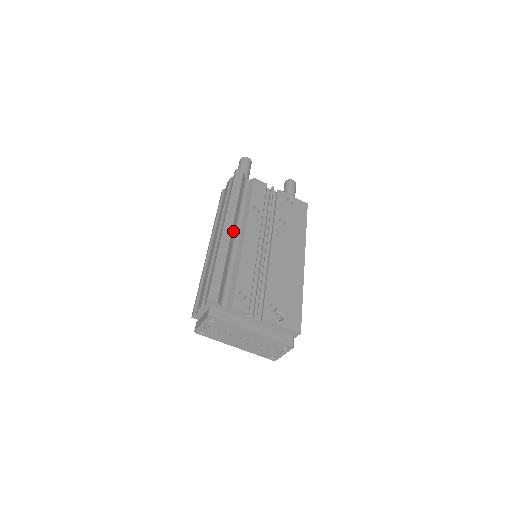
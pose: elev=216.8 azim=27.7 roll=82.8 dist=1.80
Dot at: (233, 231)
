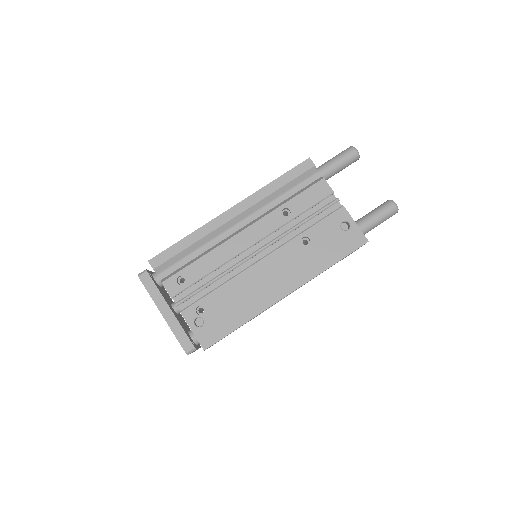
Dot at: (237, 219)
